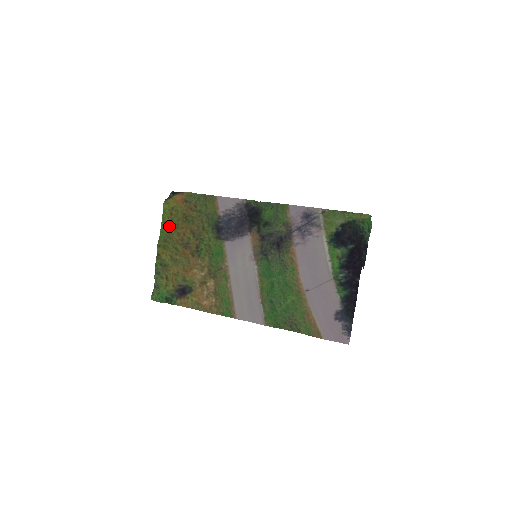
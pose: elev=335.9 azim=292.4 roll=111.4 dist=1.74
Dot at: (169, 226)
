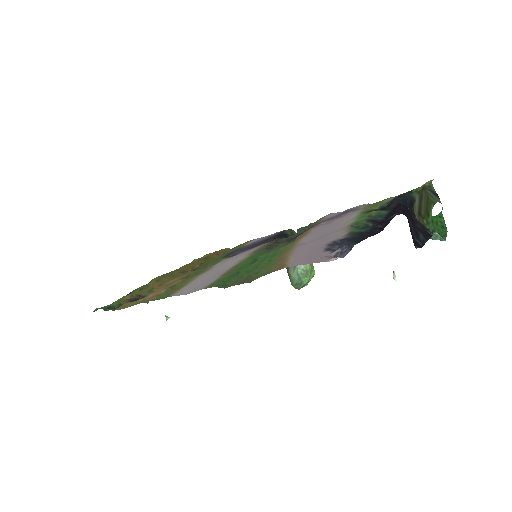
Dot at: (183, 266)
